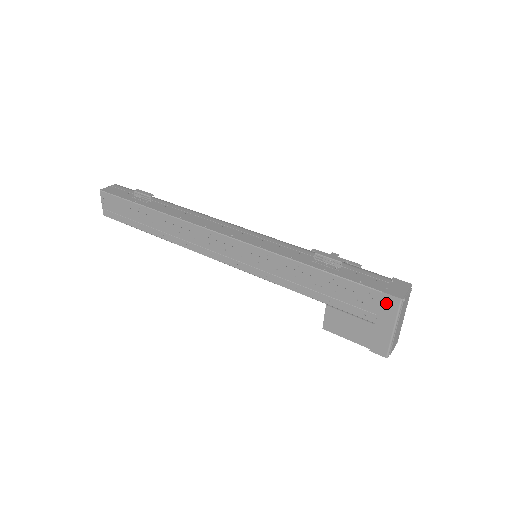
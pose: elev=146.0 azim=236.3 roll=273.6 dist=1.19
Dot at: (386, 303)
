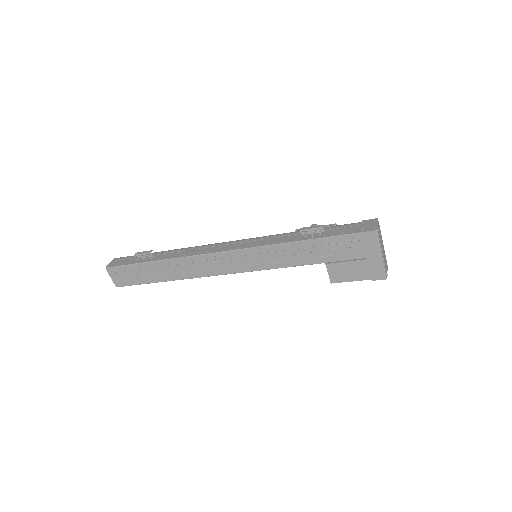
Dot at: (367, 239)
